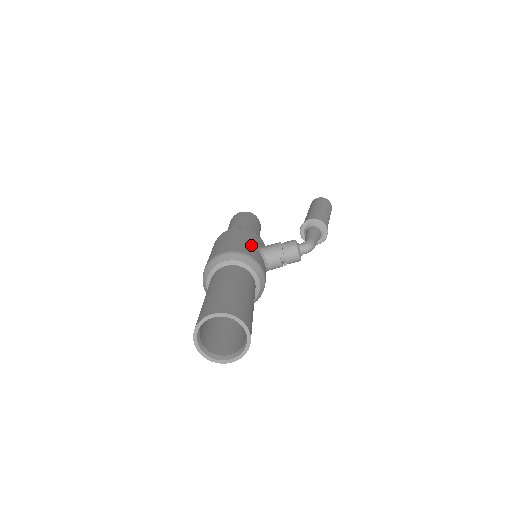
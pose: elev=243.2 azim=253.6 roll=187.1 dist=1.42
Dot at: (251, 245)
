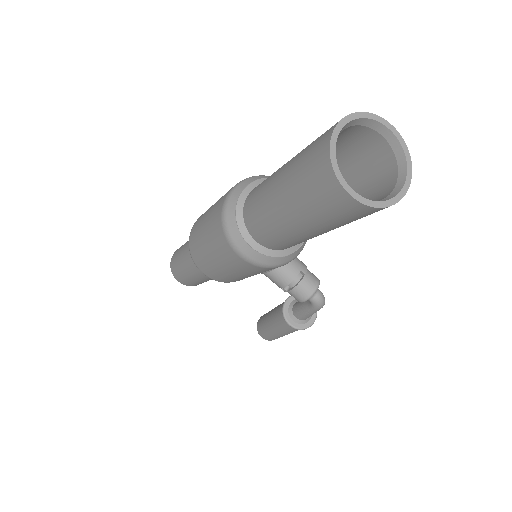
Dot at: occluded
